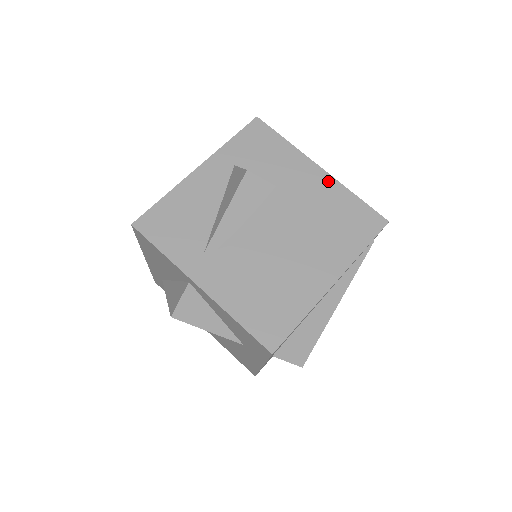
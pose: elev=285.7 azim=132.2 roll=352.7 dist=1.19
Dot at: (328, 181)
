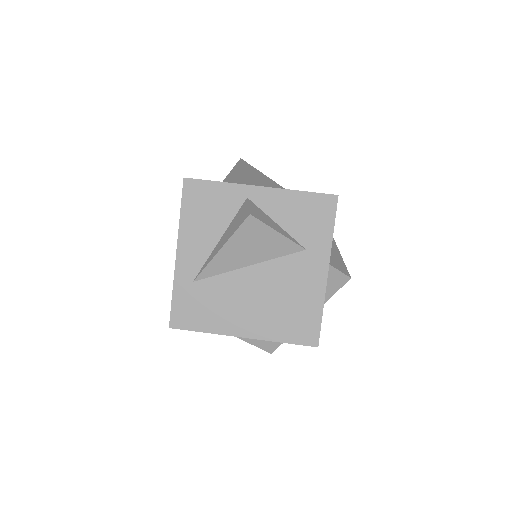
Dot at: occluded
